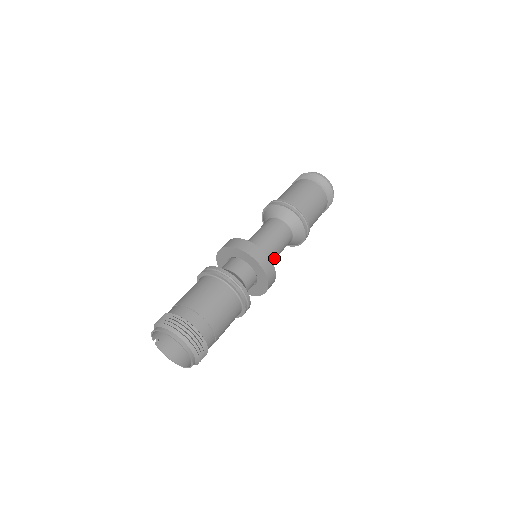
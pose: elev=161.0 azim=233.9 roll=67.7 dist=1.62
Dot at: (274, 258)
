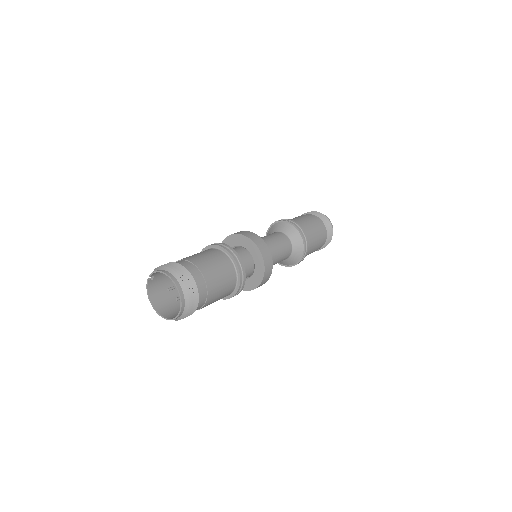
Dot at: occluded
